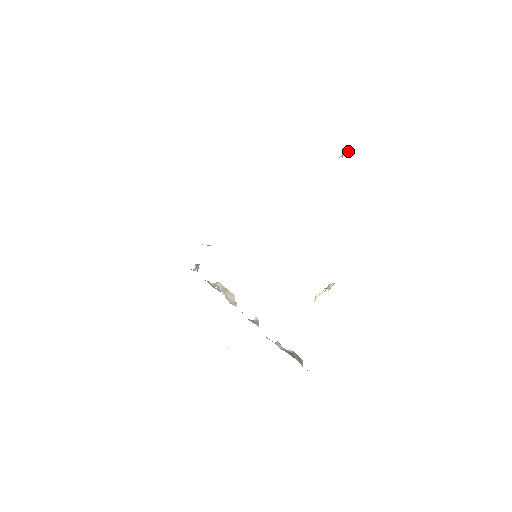
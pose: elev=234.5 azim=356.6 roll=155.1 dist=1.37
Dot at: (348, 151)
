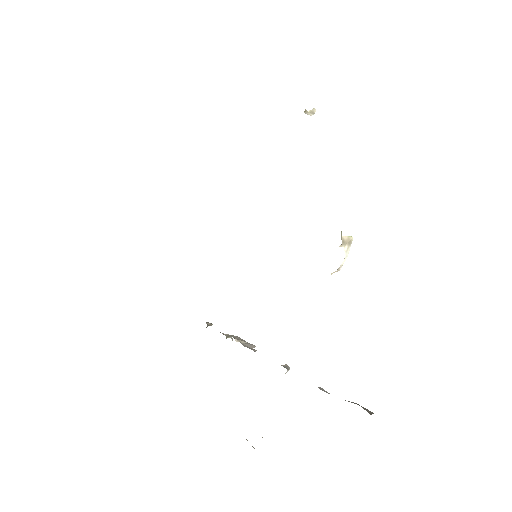
Dot at: (314, 110)
